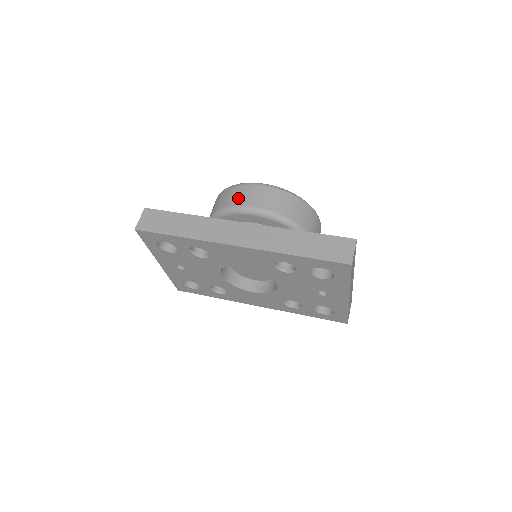
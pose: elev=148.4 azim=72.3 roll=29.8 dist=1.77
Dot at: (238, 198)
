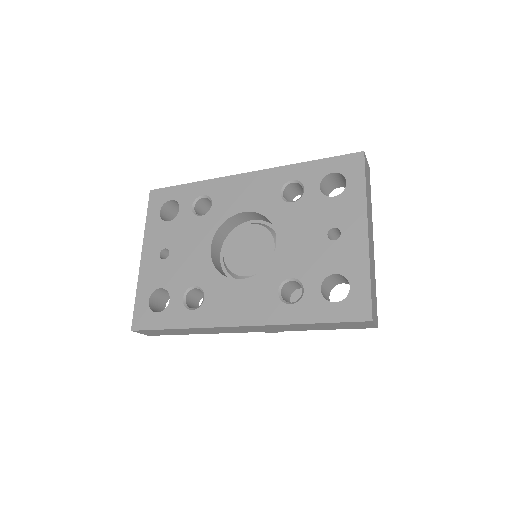
Dot at: occluded
